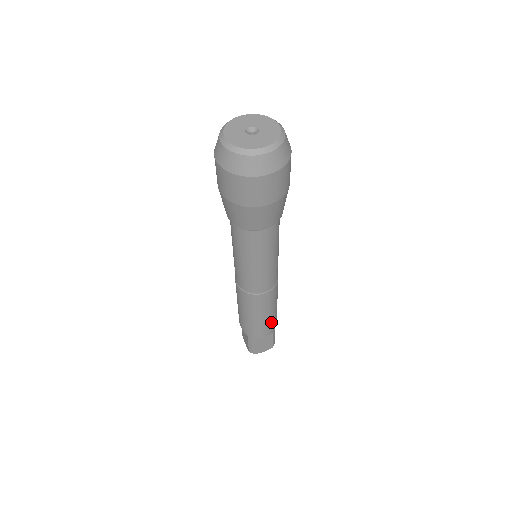
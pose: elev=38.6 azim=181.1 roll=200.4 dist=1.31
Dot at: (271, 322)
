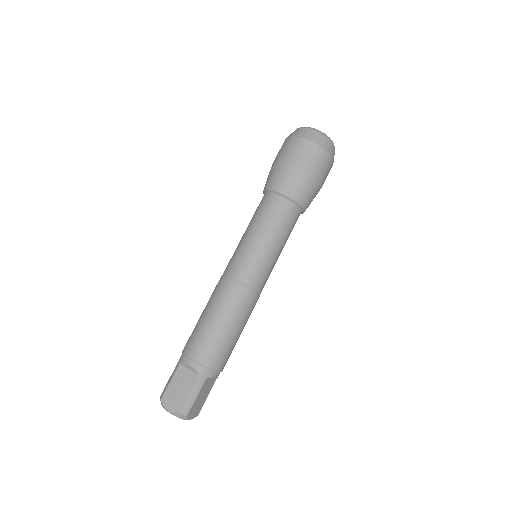
Dot at: (210, 345)
